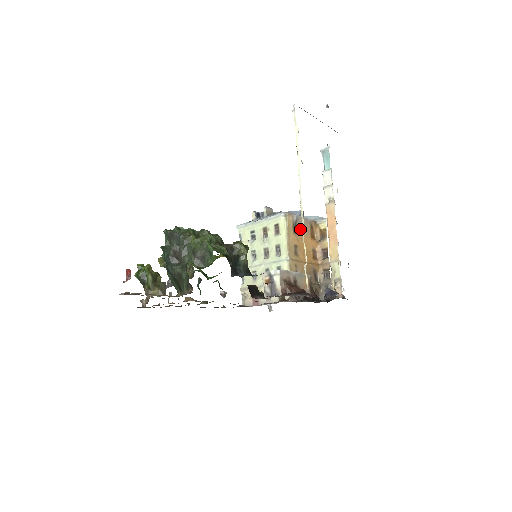
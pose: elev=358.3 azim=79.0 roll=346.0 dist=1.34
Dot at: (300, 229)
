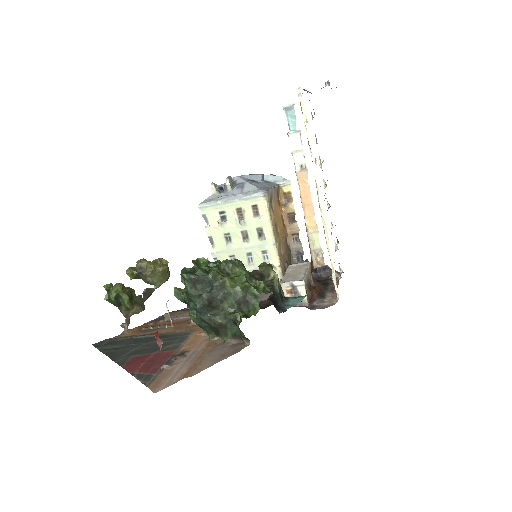
Dot at: (274, 203)
